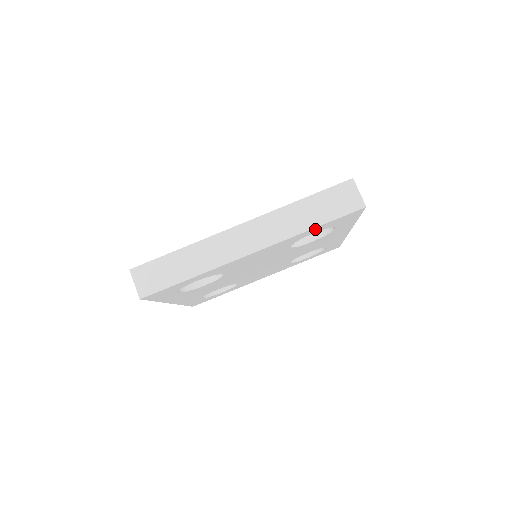
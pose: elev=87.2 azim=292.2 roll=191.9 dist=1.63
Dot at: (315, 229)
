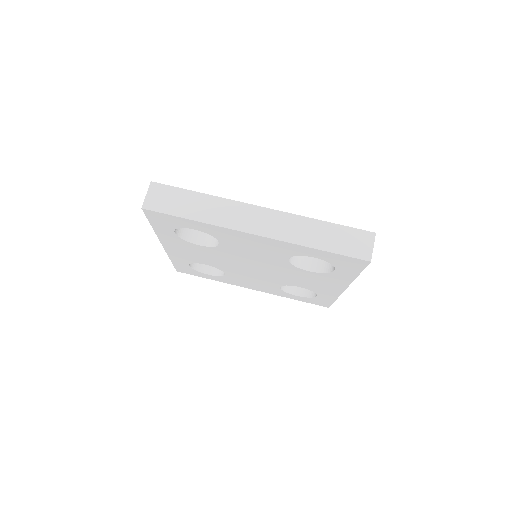
Dot at: (318, 252)
